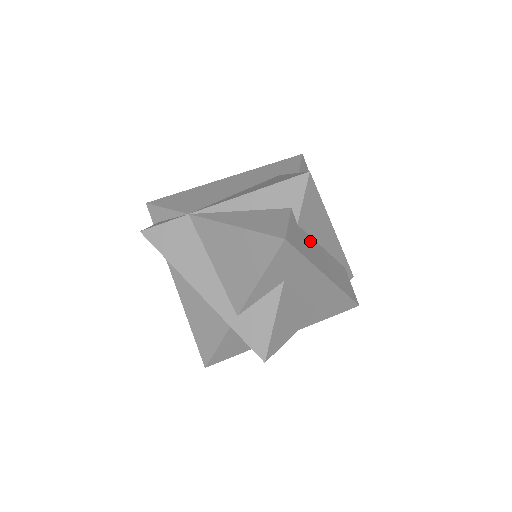
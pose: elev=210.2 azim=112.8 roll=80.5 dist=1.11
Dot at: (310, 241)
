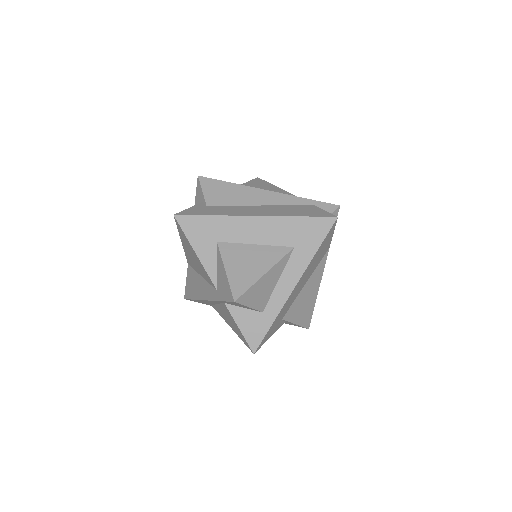
Dot at: (229, 208)
